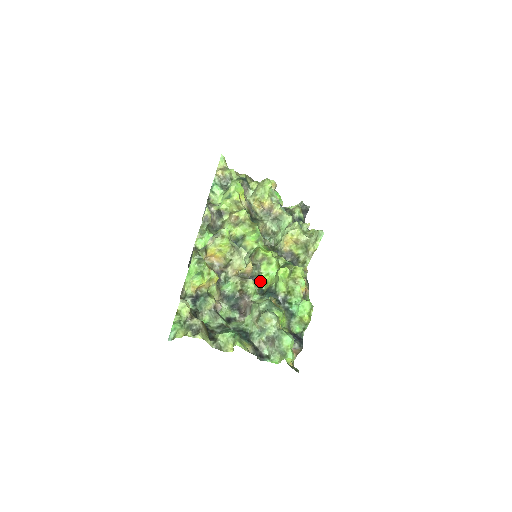
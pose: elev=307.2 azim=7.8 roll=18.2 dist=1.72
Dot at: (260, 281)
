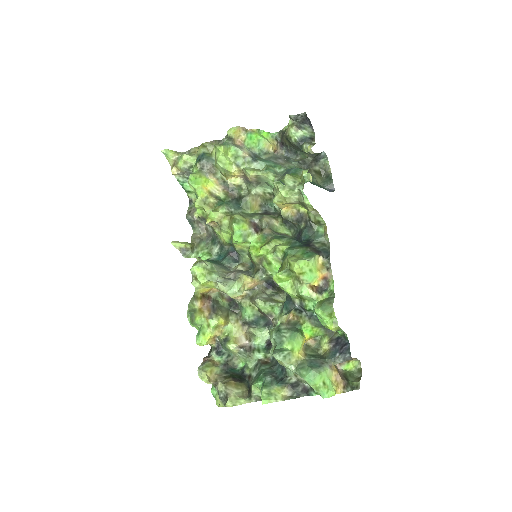
Dot at: occluded
